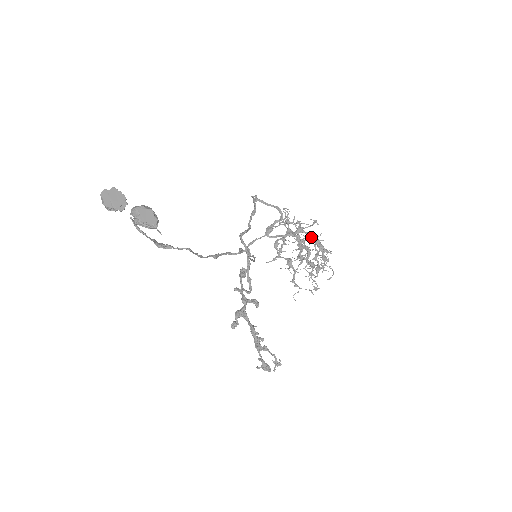
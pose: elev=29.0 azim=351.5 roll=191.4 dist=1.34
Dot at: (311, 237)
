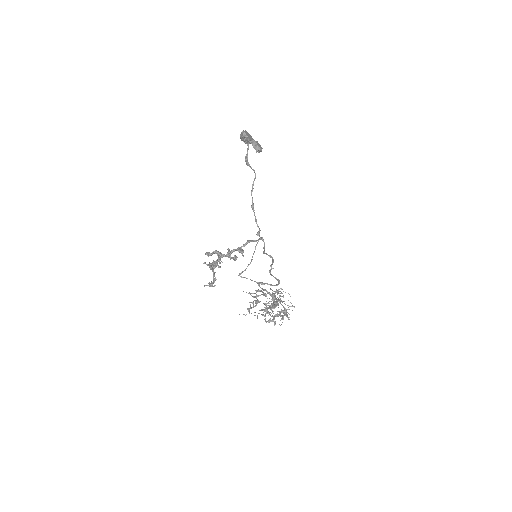
Dot at: (283, 307)
